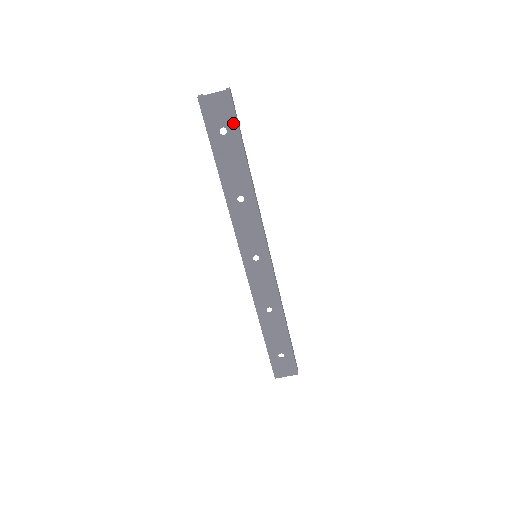
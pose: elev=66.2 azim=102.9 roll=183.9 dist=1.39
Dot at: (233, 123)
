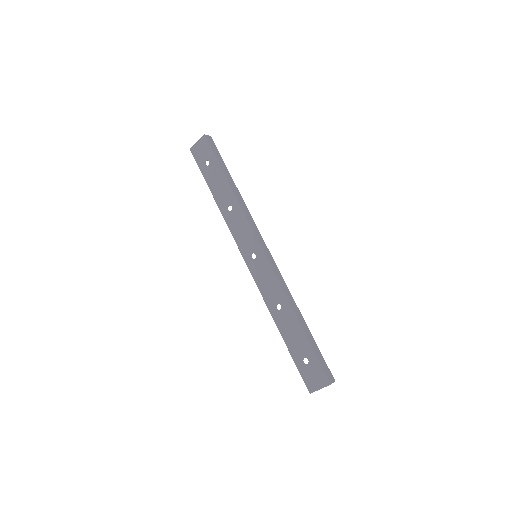
Dot at: (211, 155)
